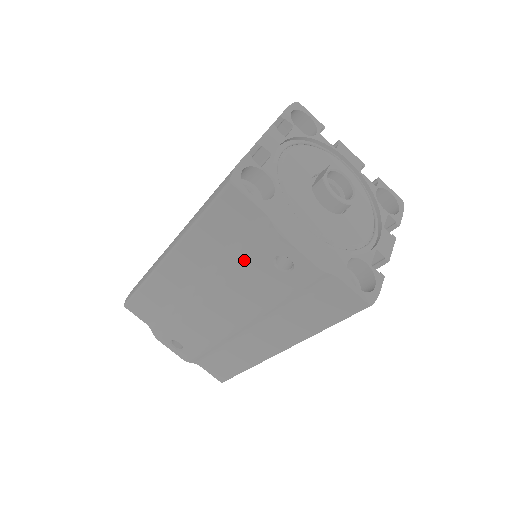
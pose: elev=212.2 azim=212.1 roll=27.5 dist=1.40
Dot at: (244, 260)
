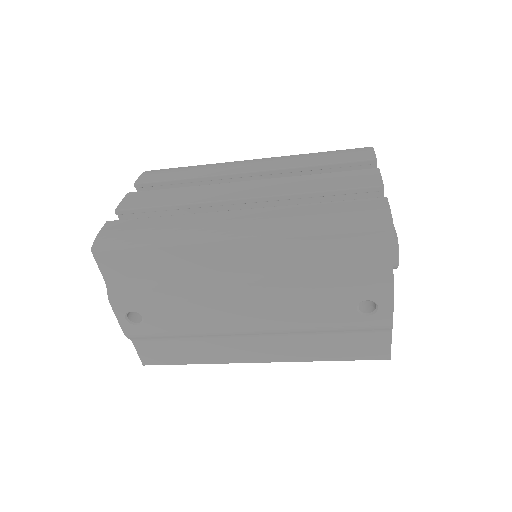
Dot at: (333, 288)
